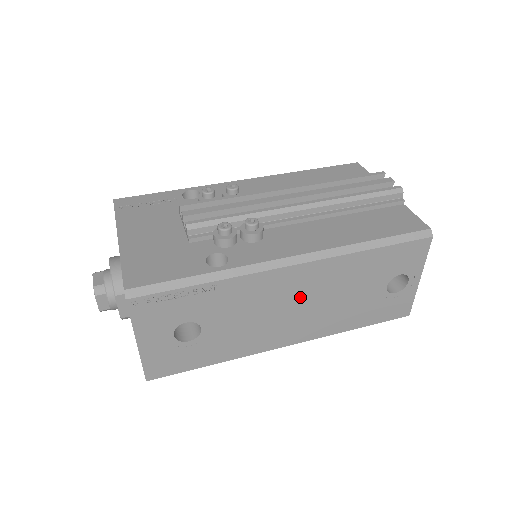
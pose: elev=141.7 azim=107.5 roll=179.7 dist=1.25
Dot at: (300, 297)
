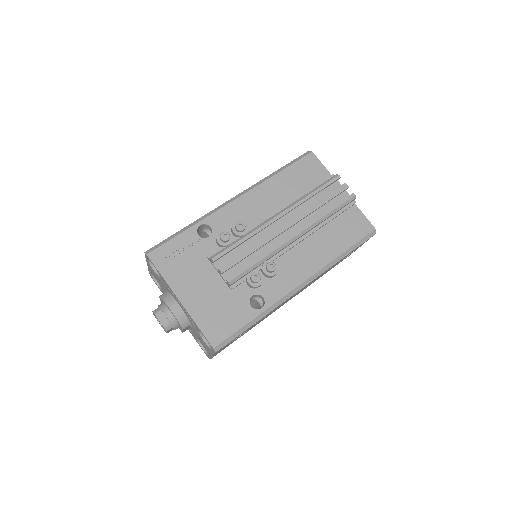
Dot at: (299, 291)
